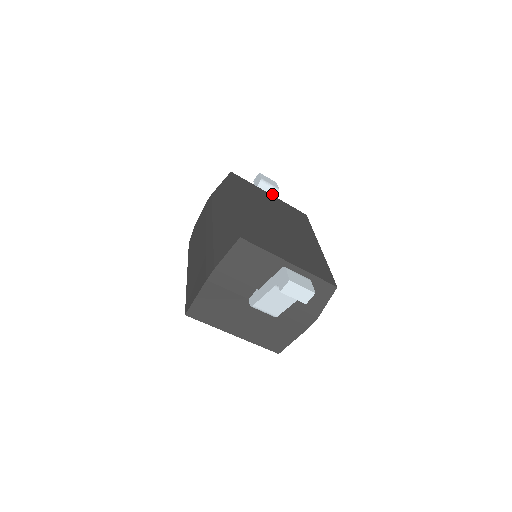
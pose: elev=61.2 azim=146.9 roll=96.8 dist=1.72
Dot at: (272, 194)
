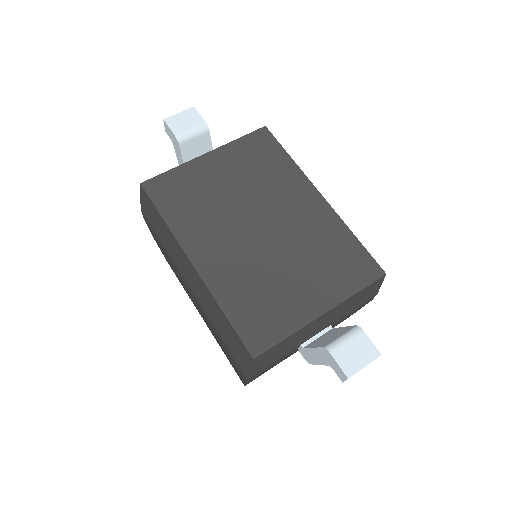
Dot at: (204, 138)
